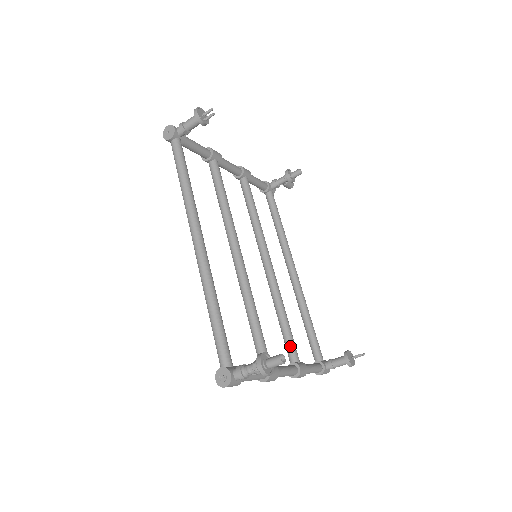
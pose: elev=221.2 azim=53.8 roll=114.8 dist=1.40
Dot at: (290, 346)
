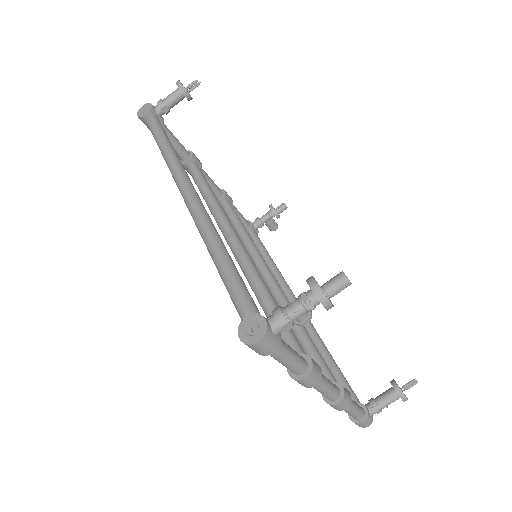
Dot at: (320, 364)
